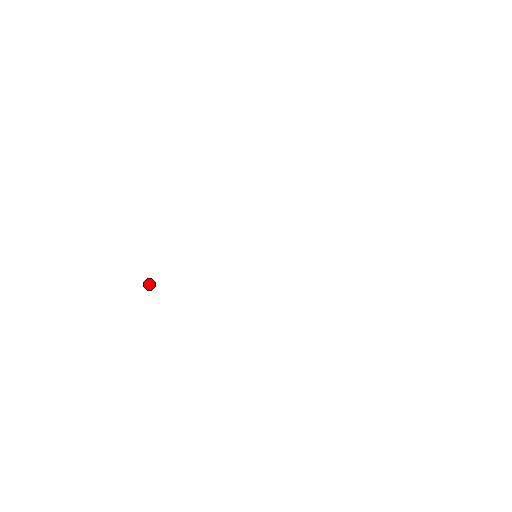
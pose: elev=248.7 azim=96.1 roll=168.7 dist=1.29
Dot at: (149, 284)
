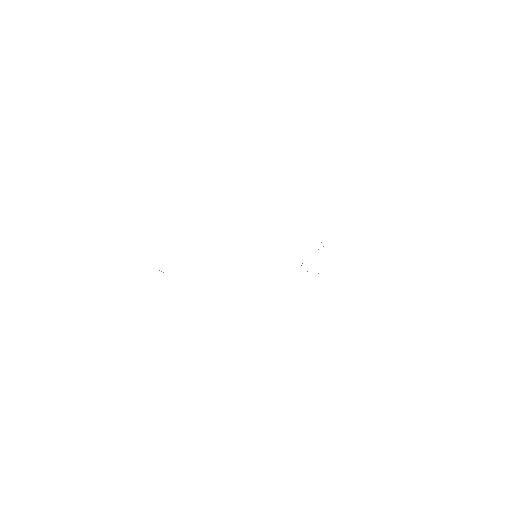
Dot at: (159, 270)
